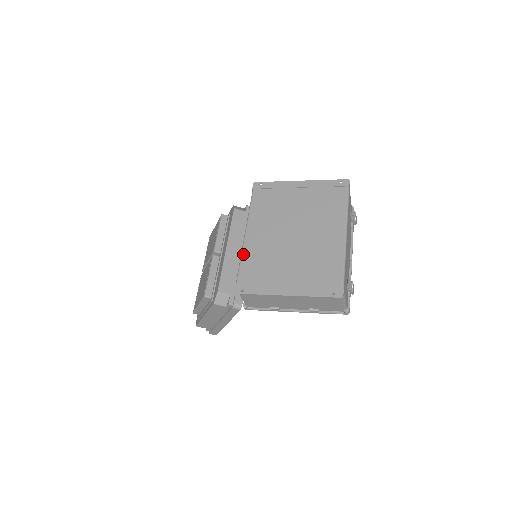
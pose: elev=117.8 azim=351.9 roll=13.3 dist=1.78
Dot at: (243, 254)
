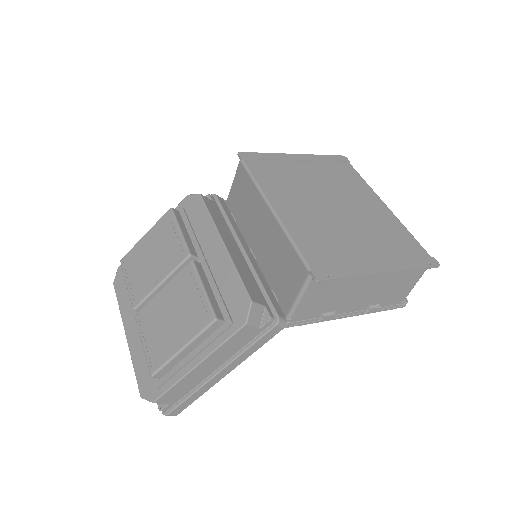
Dot at: (289, 231)
